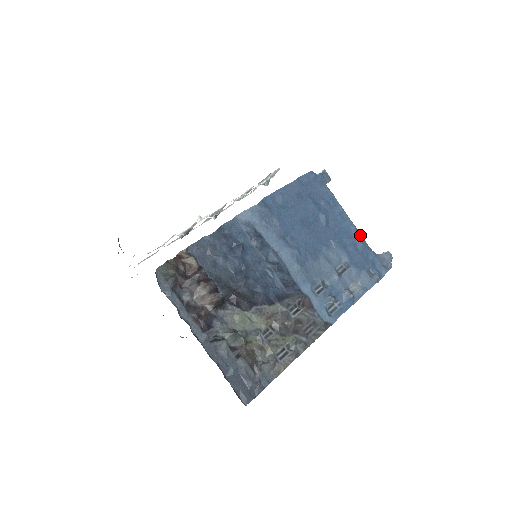
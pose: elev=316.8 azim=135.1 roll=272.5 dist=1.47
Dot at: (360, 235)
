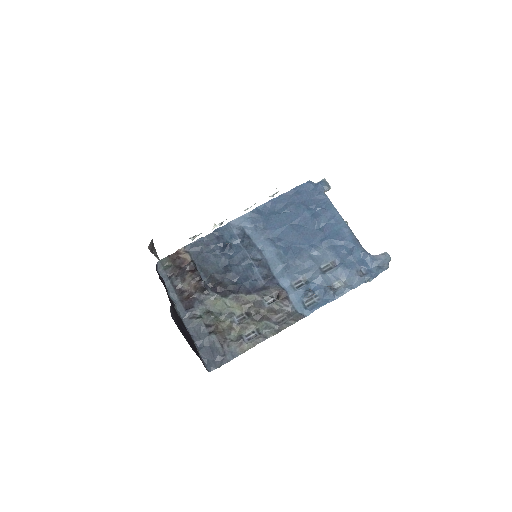
Dot at: (354, 237)
